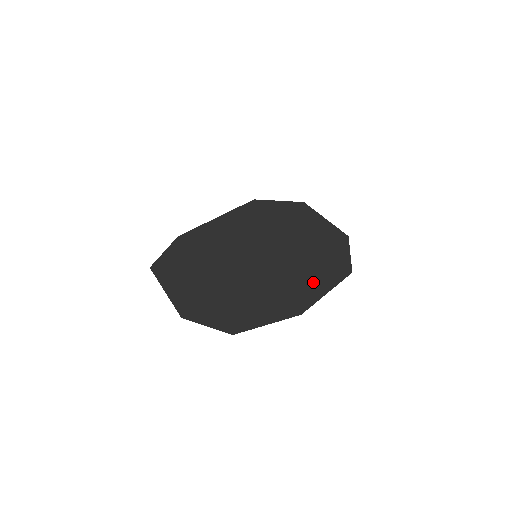
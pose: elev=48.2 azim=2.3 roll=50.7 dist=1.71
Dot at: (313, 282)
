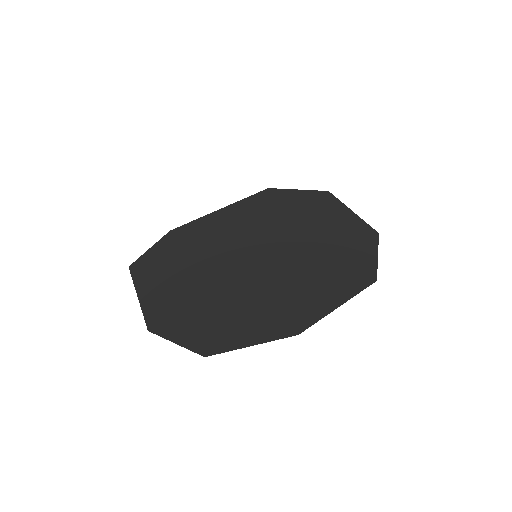
Dot at: (322, 292)
